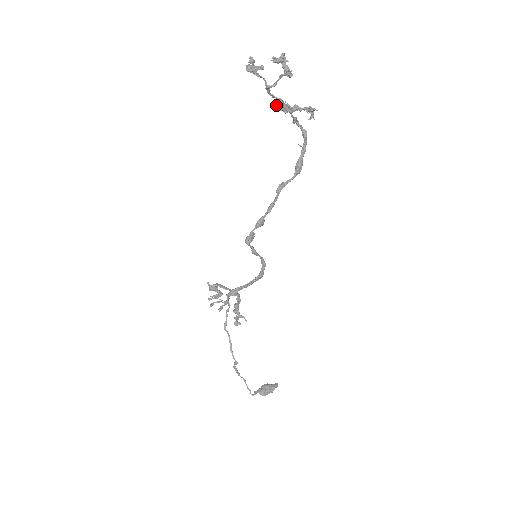
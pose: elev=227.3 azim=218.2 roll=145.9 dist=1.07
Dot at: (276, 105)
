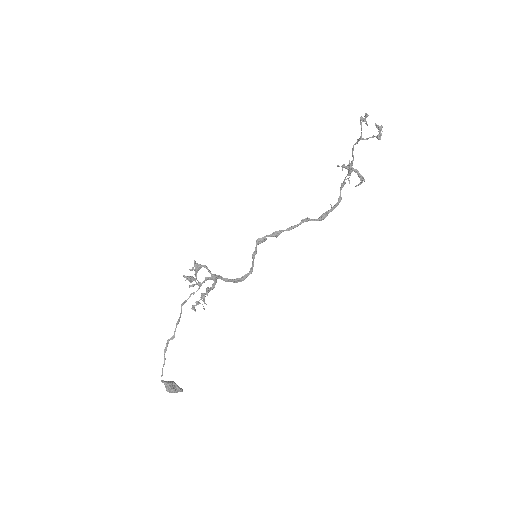
Dot at: (341, 166)
